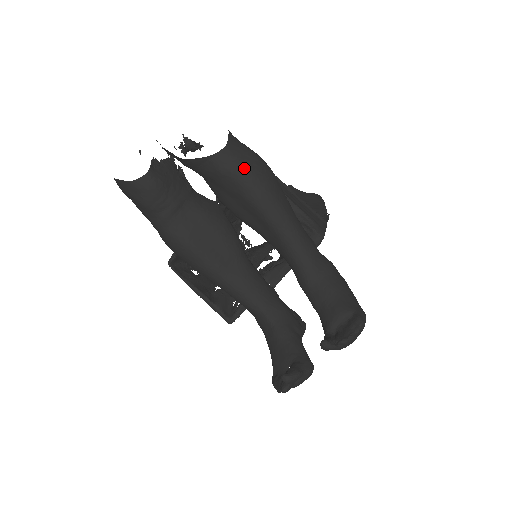
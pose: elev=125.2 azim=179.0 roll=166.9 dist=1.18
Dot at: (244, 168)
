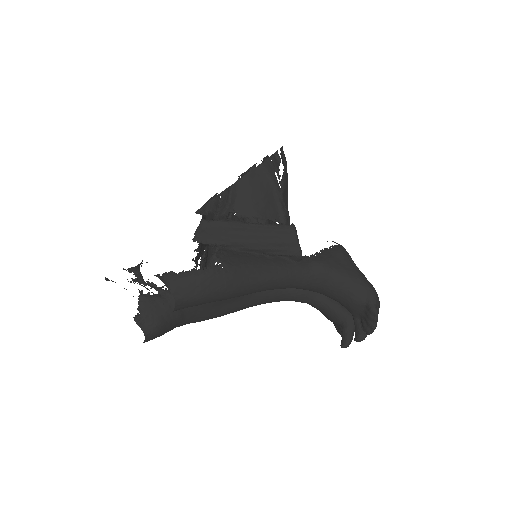
Dot at: (203, 298)
